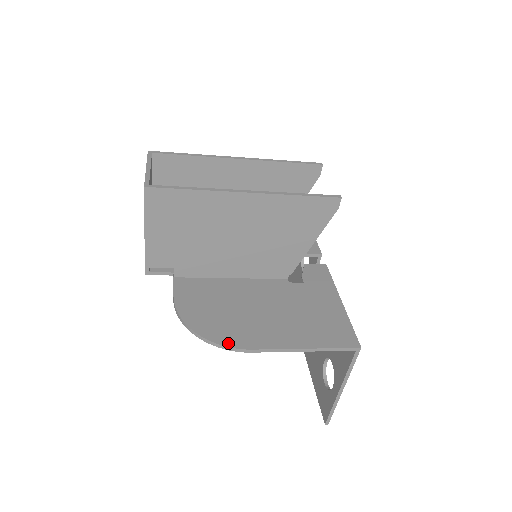
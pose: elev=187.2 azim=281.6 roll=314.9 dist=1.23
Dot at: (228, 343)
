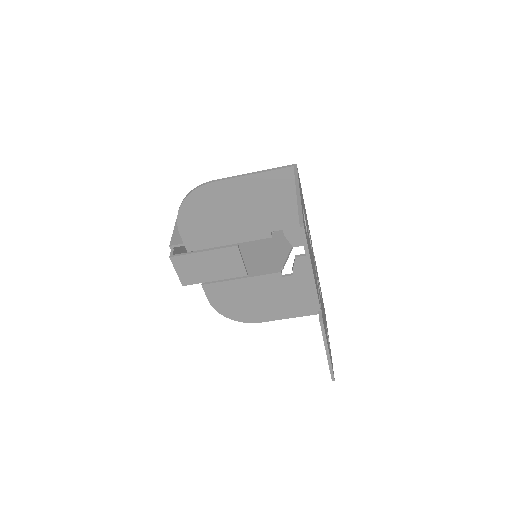
Dot at: (200, 188)
